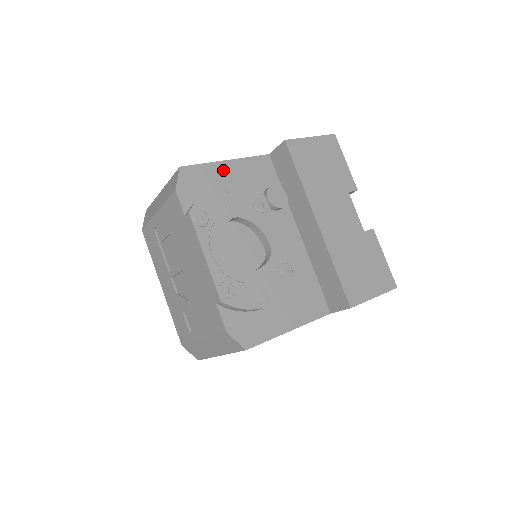
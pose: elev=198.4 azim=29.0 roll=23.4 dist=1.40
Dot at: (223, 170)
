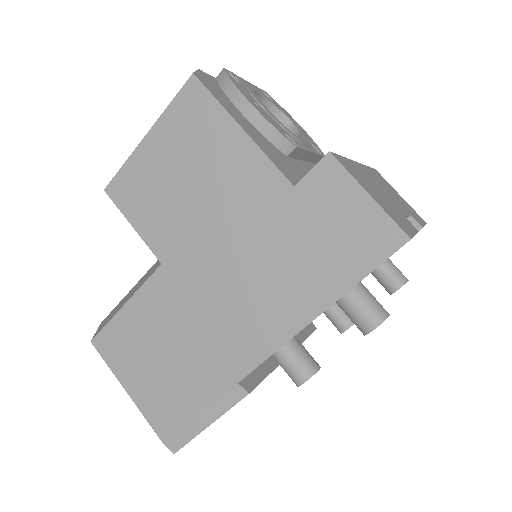
Dot at: occluded
